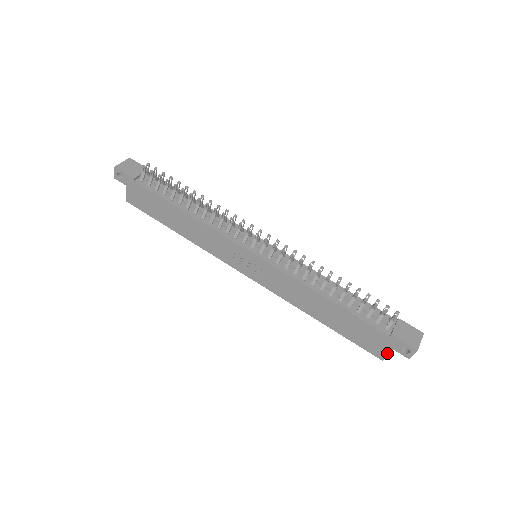
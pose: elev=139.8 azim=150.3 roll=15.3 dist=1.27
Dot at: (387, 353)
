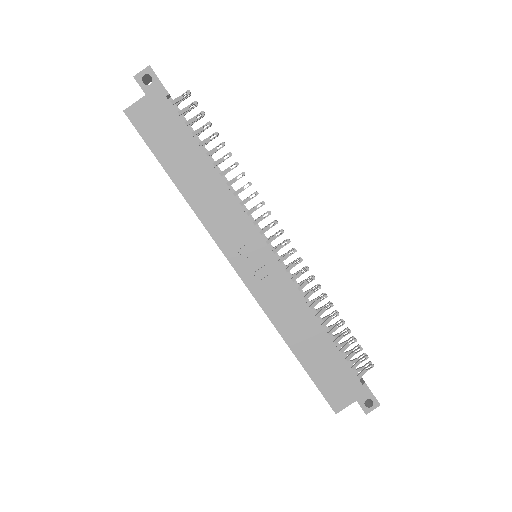
Dot at: (347, 405)
